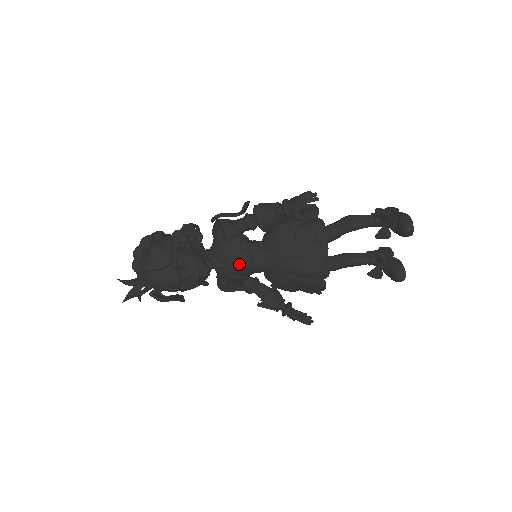
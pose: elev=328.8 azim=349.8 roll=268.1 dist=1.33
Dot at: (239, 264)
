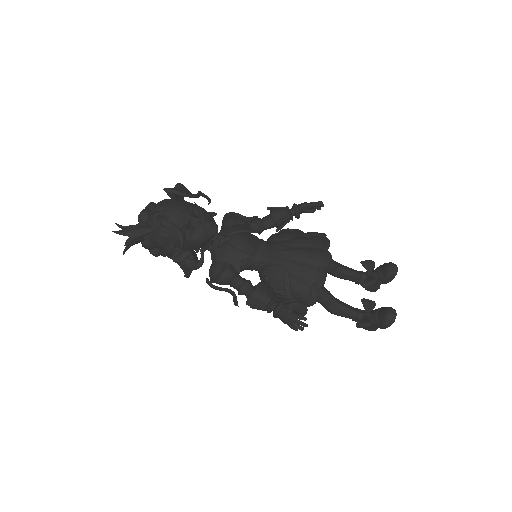
Dot at: (245, 239)
